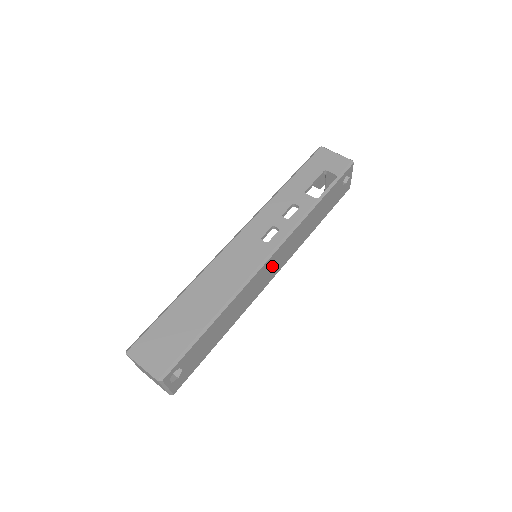
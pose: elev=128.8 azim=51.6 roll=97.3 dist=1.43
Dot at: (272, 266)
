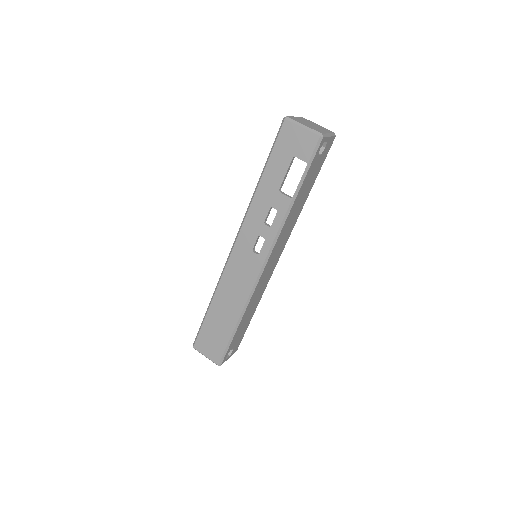
Dot at: (272, 262)
